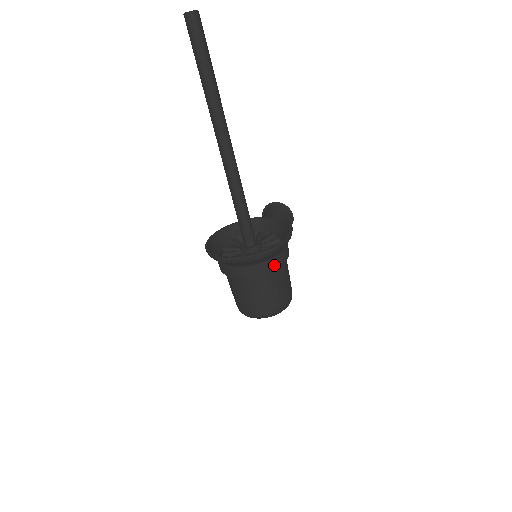
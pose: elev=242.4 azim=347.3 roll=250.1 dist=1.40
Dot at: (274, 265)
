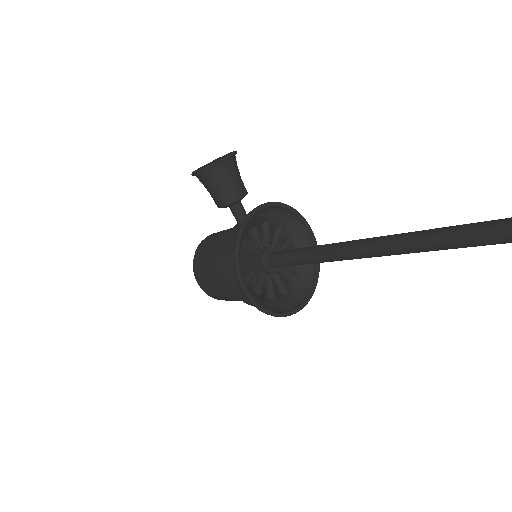
Dot at: occluded
